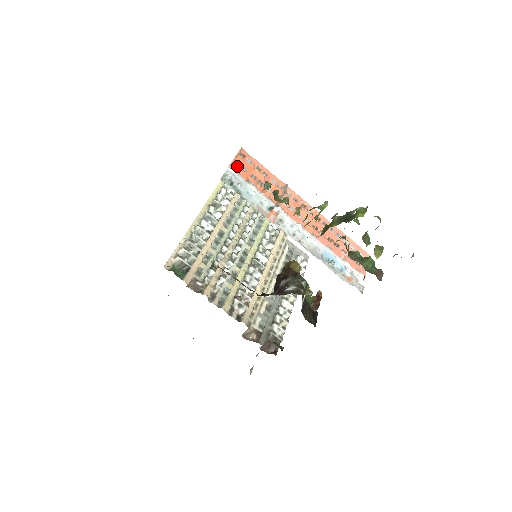
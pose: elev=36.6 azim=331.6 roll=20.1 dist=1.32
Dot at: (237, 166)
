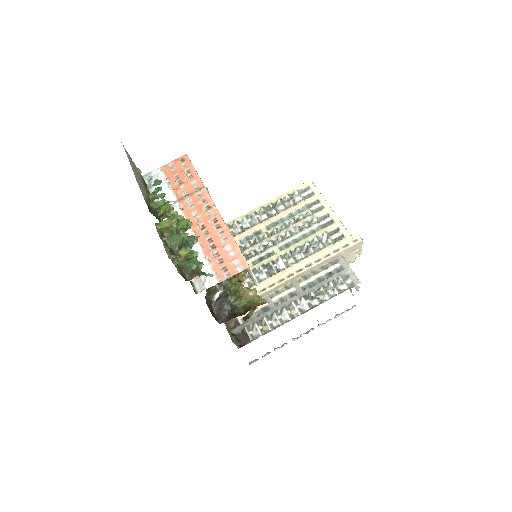
Dot at: (168, 167)
